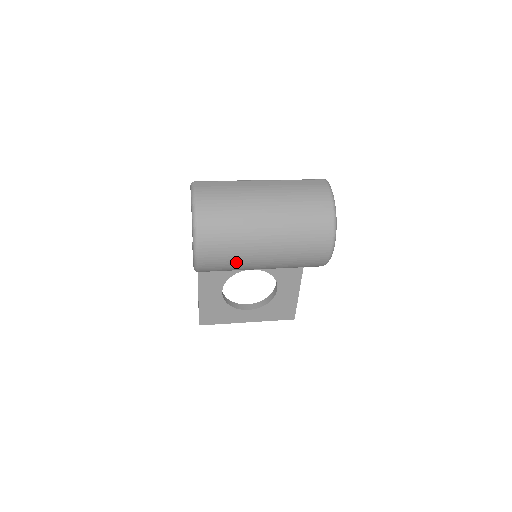
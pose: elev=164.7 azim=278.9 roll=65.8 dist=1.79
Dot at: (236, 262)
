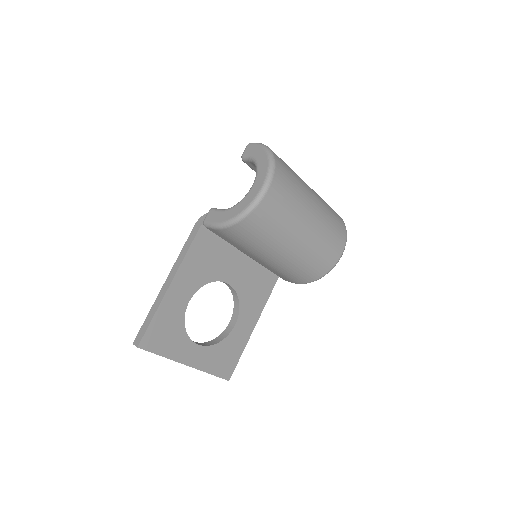
Dot at: (285, 221)
